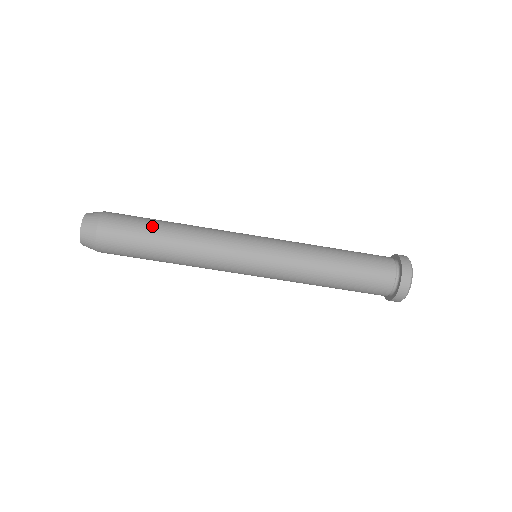
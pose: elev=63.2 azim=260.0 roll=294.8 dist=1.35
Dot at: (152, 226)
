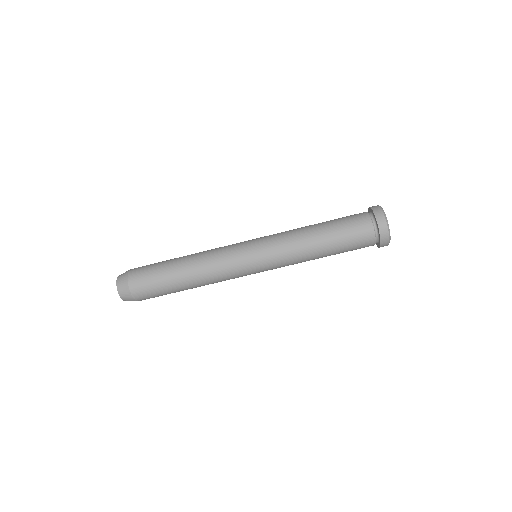
Dot at: occluded
